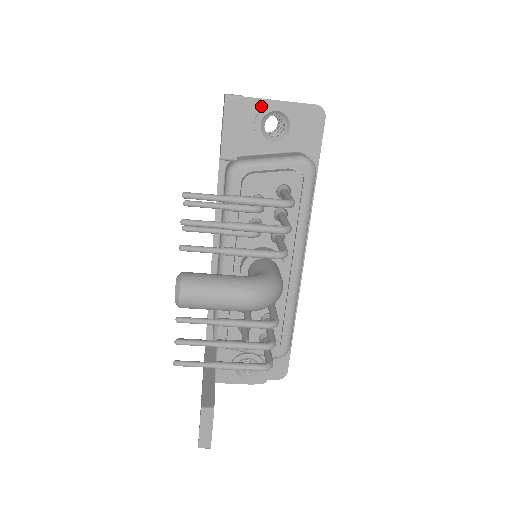
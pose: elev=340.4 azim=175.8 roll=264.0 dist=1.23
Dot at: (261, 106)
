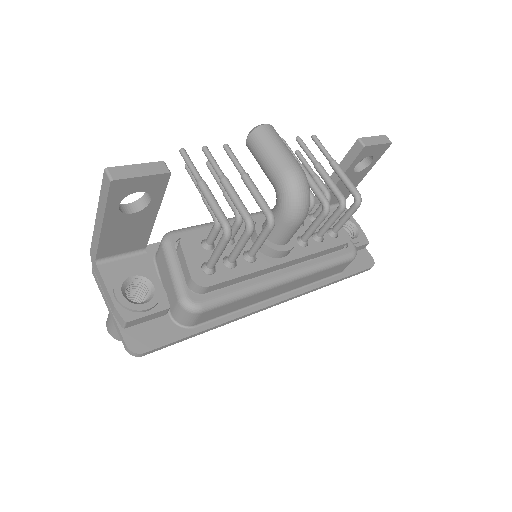
Dot at: (350, 218)
